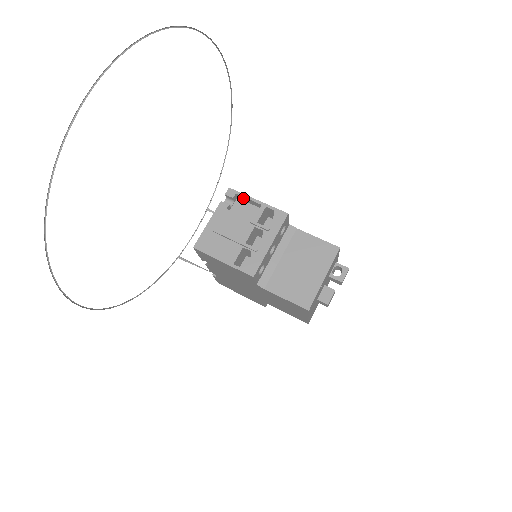
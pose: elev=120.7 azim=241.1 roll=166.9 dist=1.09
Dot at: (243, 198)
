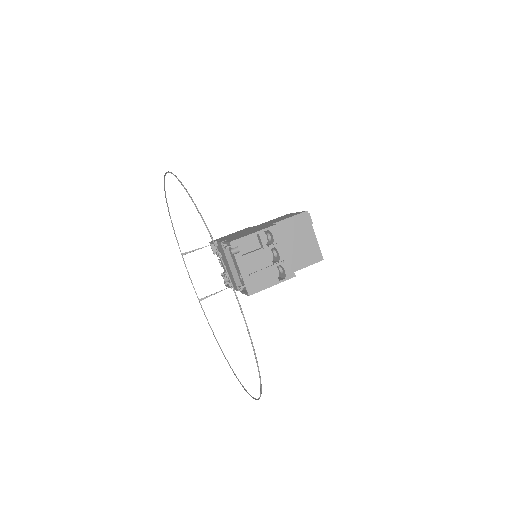
Dot at: (242, 239)
